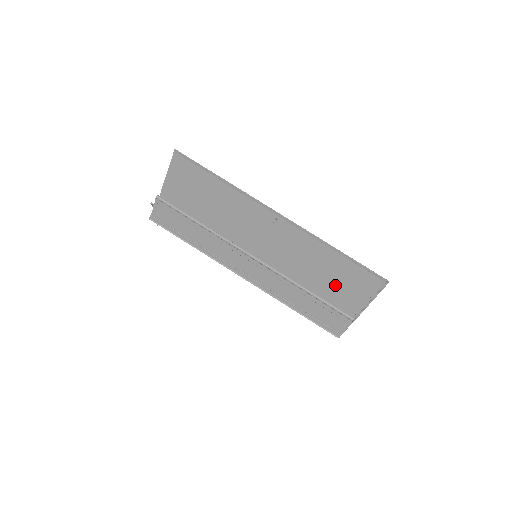
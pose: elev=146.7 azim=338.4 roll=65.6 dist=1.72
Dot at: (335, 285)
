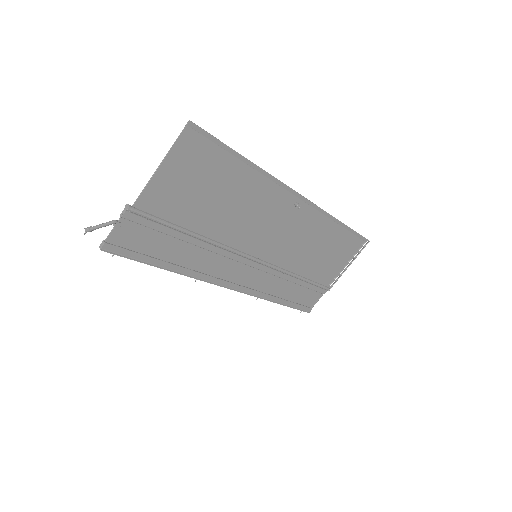
Dot at: (325, 260)
